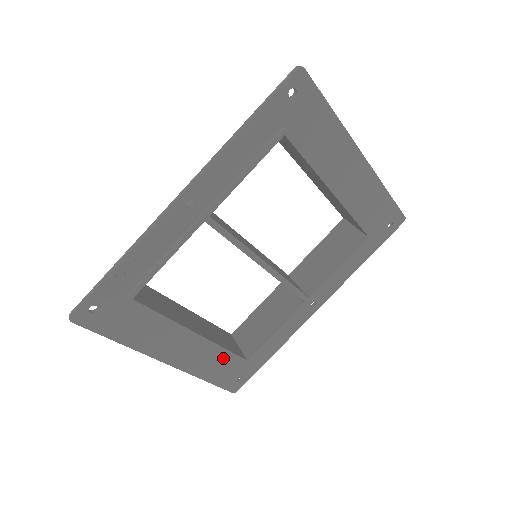
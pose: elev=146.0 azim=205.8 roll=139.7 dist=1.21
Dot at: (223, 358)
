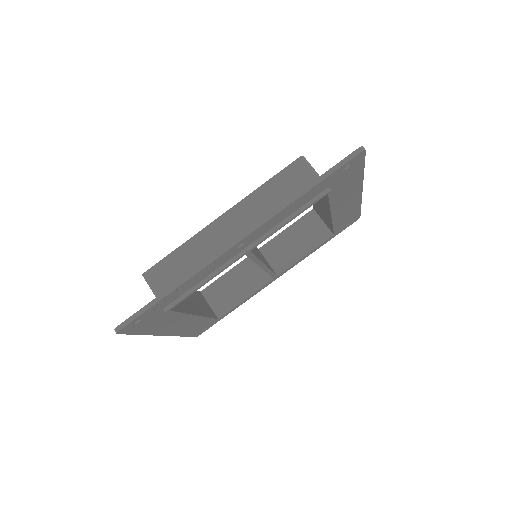
Dot at: (203, 321)
